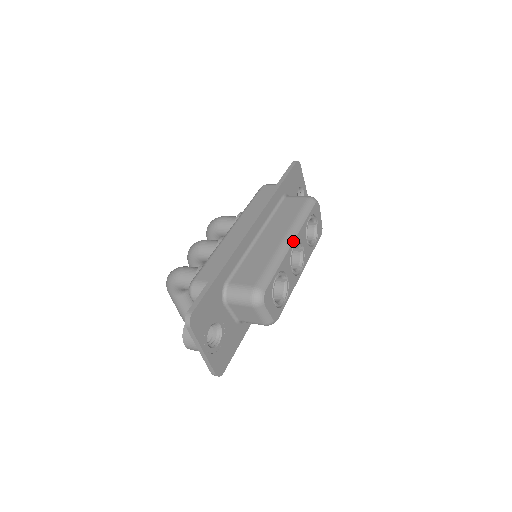
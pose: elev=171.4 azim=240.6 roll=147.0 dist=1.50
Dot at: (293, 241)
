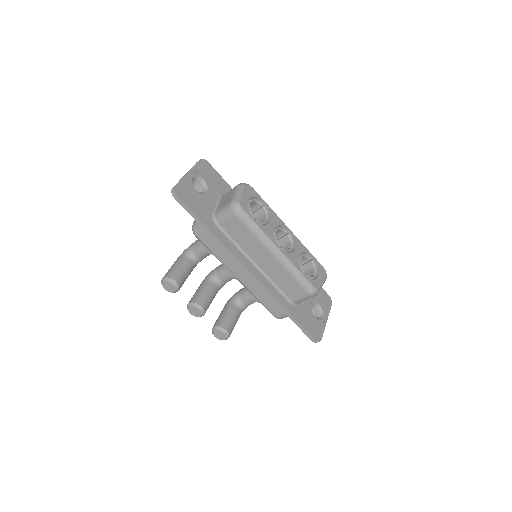
Dot at: (290, 230)
